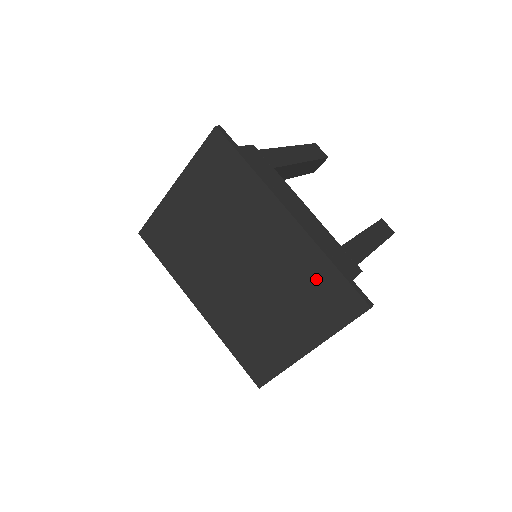
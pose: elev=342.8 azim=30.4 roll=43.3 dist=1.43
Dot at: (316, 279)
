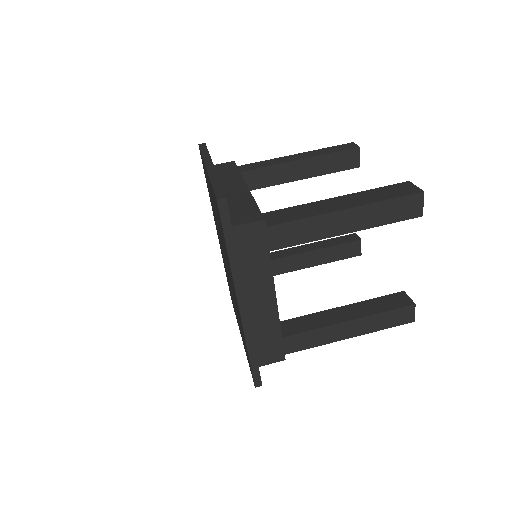
Dot at: occluded
